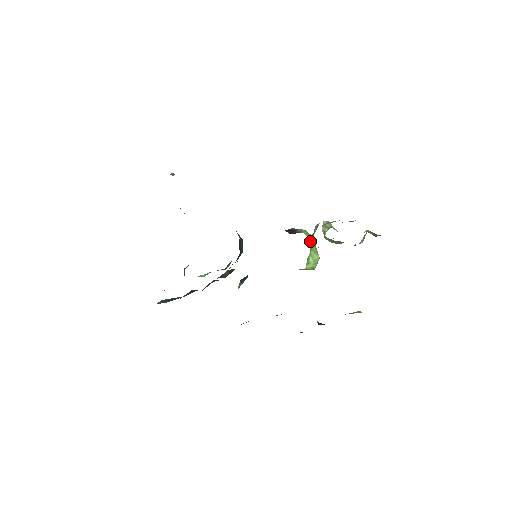
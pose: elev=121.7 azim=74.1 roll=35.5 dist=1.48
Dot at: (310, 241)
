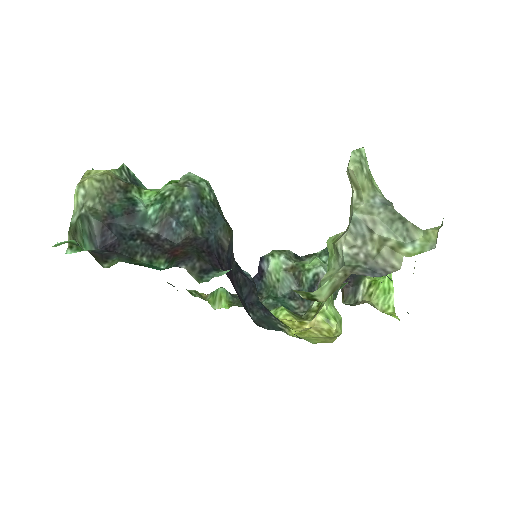
Dot at: occluded
